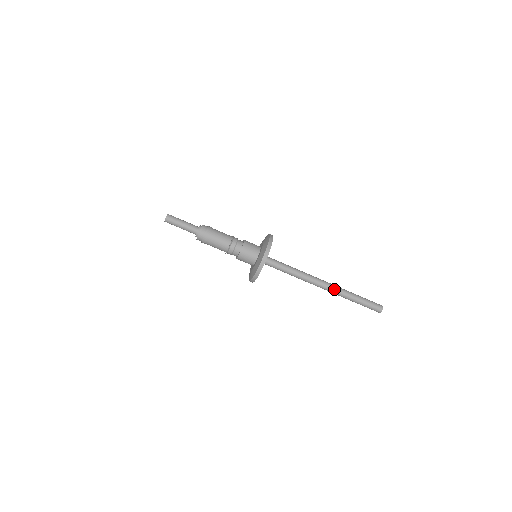
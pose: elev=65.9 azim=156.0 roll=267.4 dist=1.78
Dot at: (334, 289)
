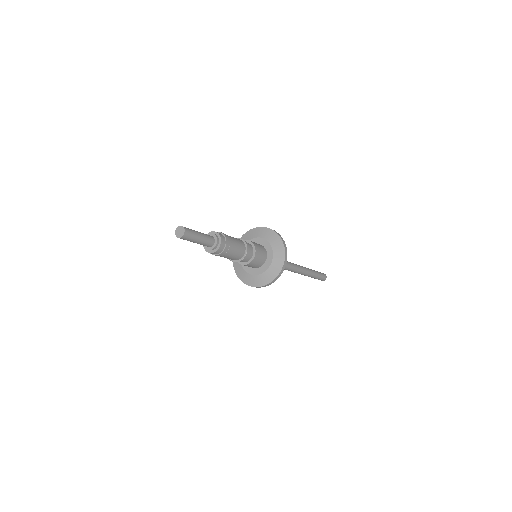
Dot at: (305, 270)
